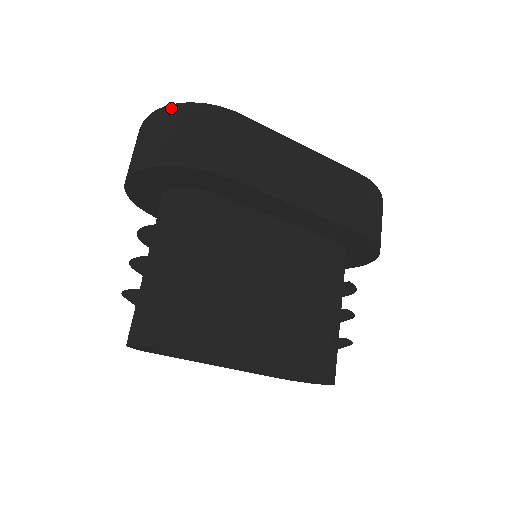
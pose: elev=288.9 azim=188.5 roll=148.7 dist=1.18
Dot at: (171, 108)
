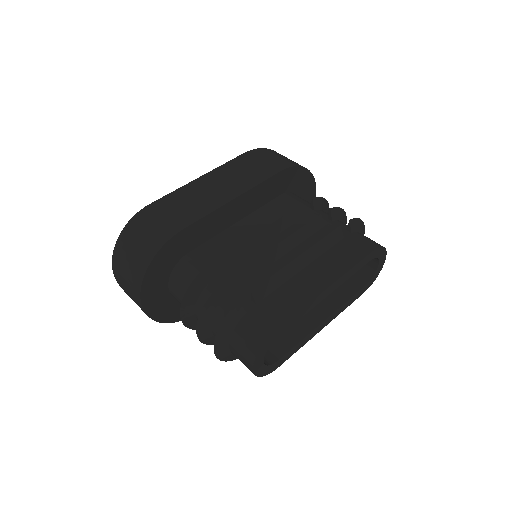
Dot at: (116, 248)
